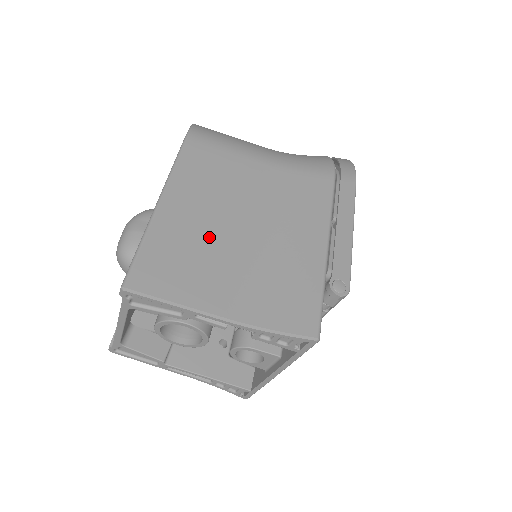
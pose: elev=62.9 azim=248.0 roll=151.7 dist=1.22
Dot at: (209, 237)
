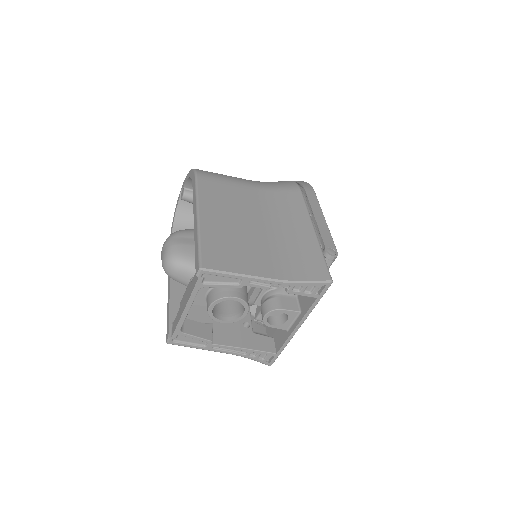
Dot at: (239, 234)
